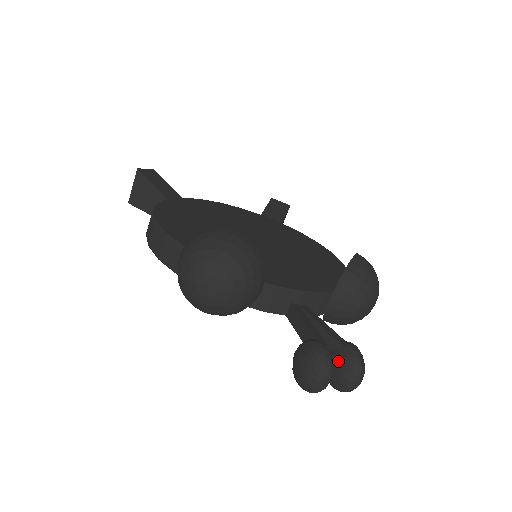
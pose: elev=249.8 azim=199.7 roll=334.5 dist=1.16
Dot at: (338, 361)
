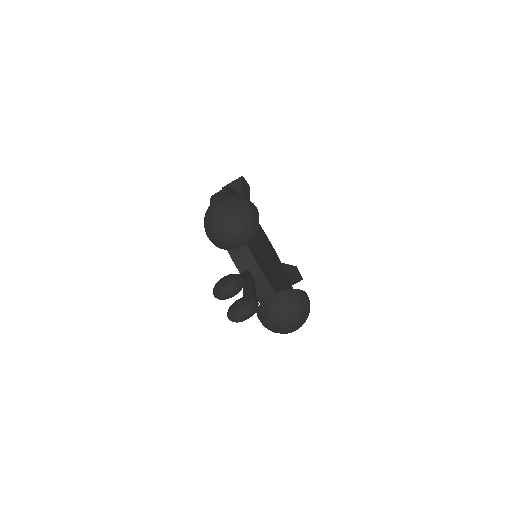
Dot at: (243, 299)
